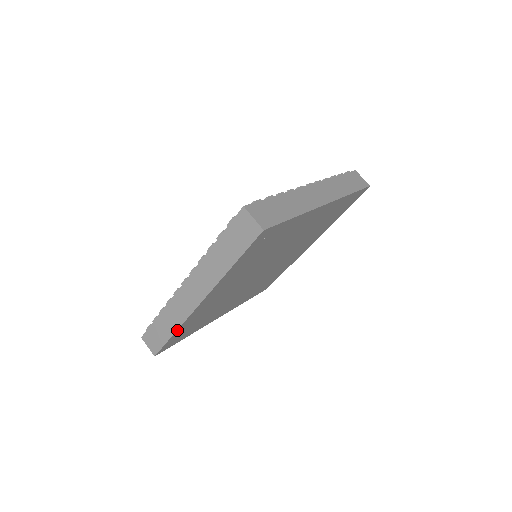
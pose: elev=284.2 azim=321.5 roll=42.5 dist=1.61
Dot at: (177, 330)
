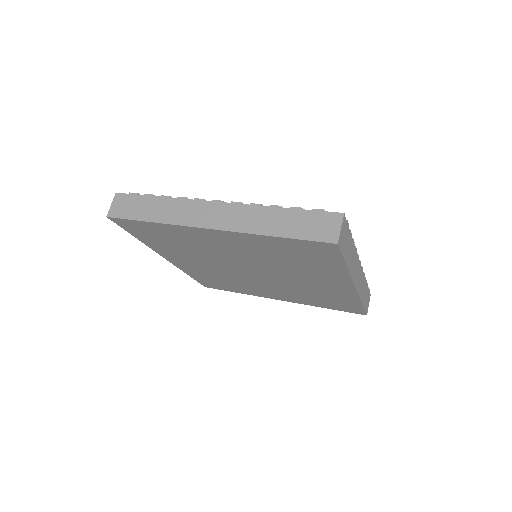
Dot at: (158, 223)
